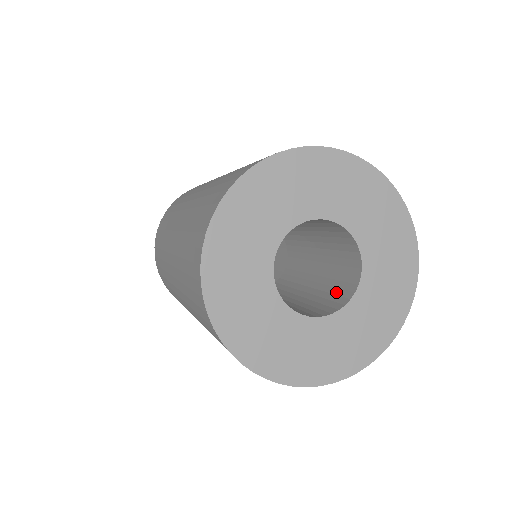
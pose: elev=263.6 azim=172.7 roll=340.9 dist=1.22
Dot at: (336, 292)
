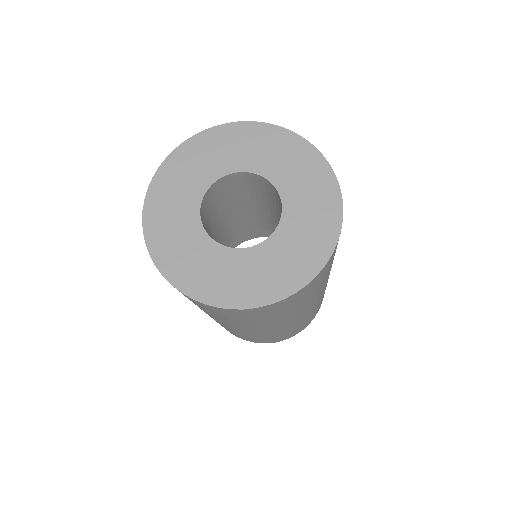
Dot at: occluded
